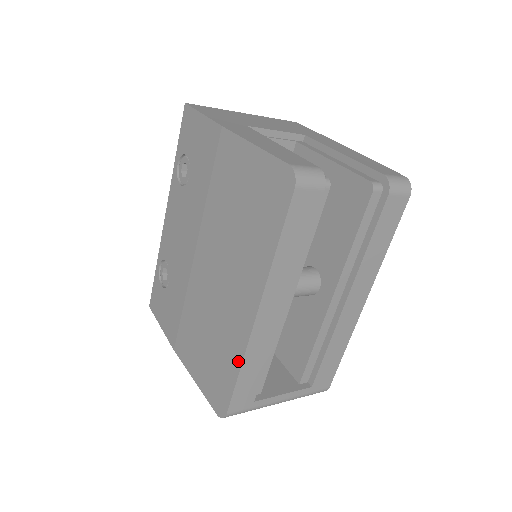
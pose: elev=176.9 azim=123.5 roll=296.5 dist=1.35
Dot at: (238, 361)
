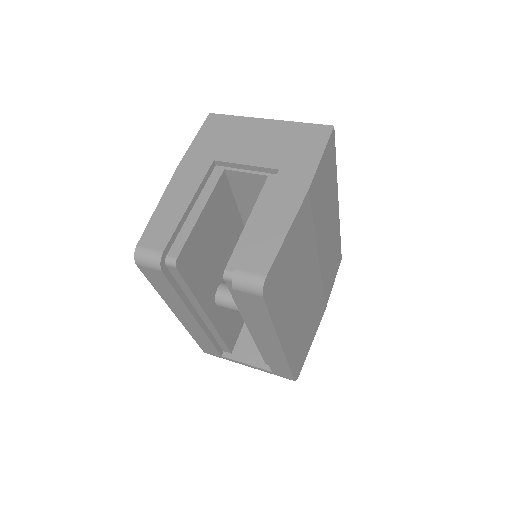
Dot at: occluded
